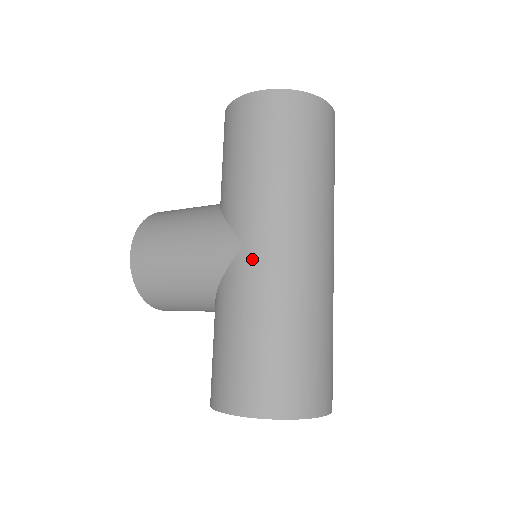
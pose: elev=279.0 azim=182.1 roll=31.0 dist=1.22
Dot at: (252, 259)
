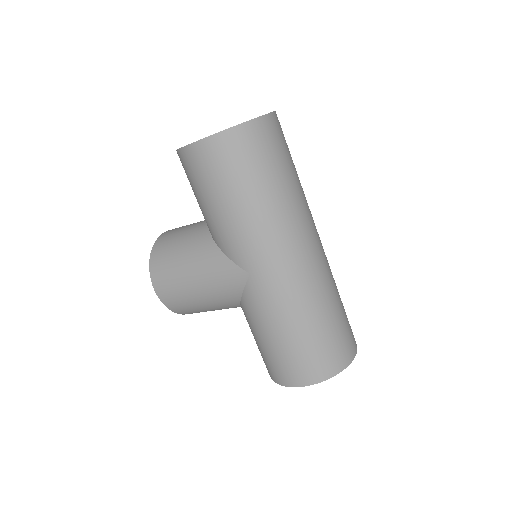
Dot at: (261, 284)
